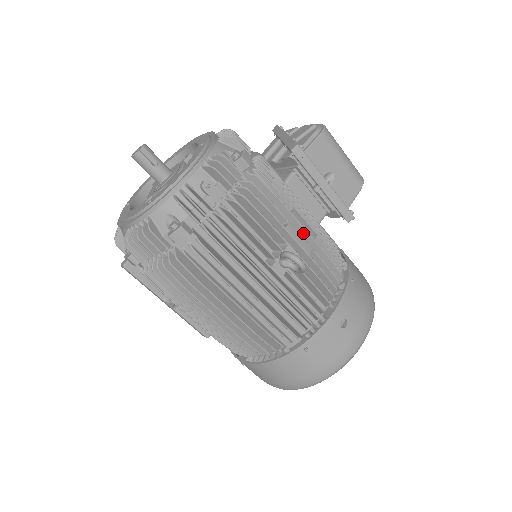
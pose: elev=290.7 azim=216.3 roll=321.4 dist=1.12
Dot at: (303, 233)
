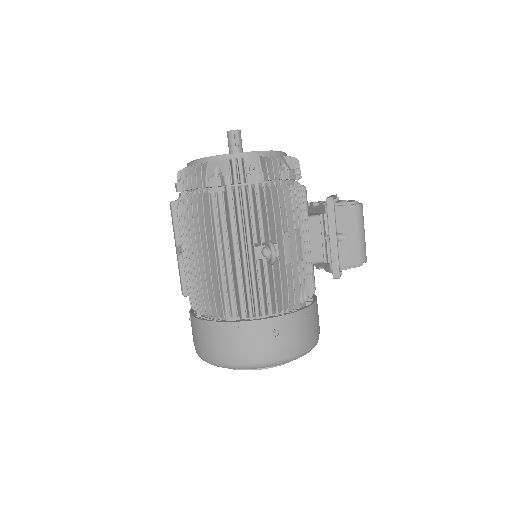
Dot at: (294, 250)
